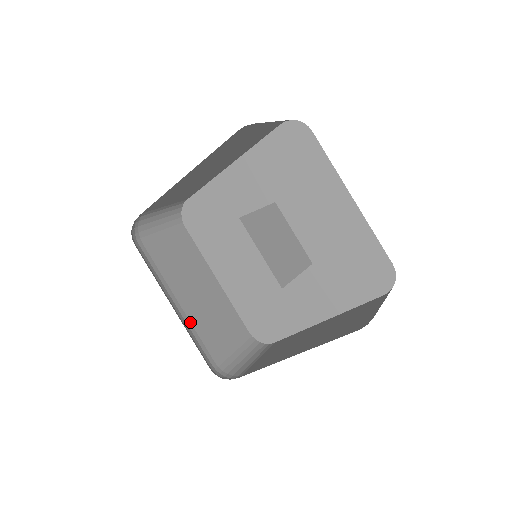
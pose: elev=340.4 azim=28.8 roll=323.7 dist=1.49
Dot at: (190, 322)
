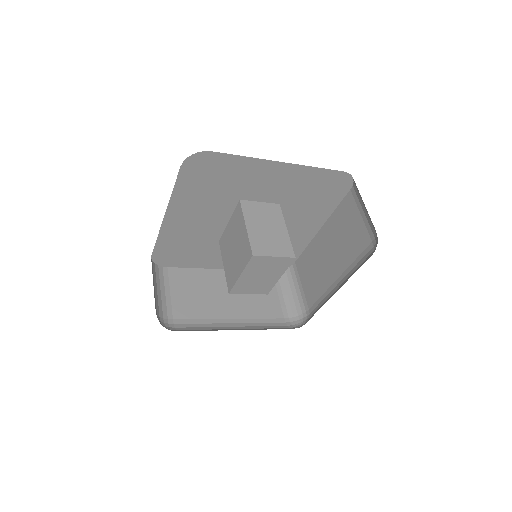
Dot at: occluded
